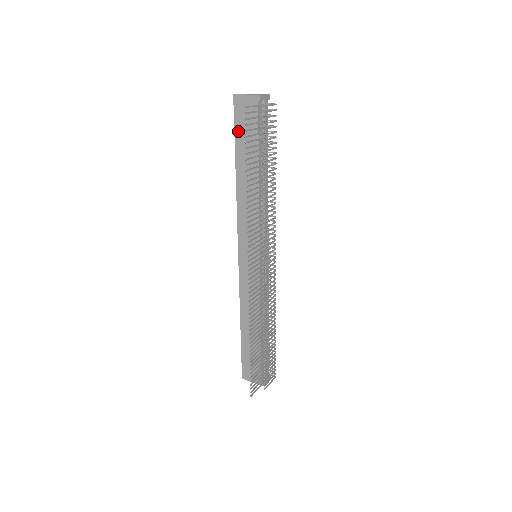
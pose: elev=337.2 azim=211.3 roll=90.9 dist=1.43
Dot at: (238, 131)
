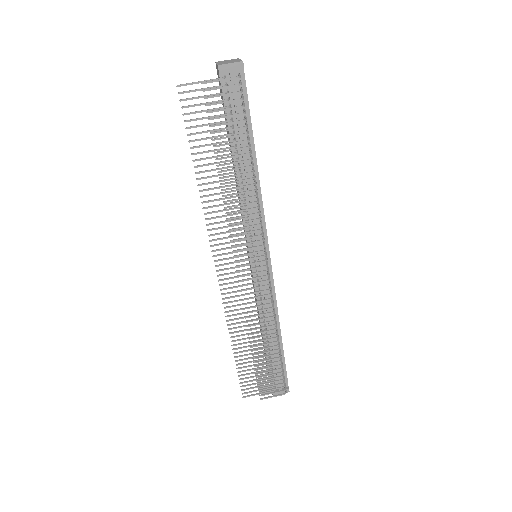
Dot at: occluded
